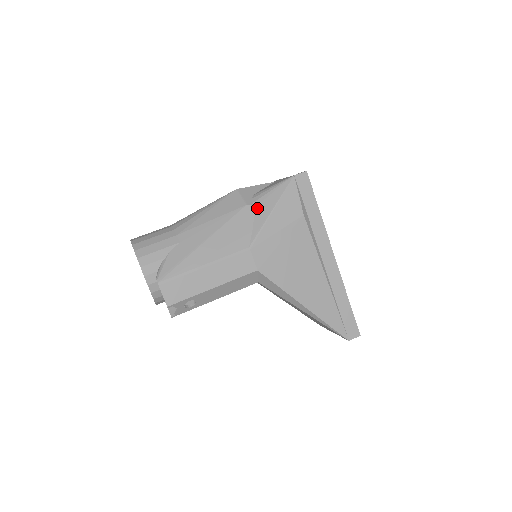
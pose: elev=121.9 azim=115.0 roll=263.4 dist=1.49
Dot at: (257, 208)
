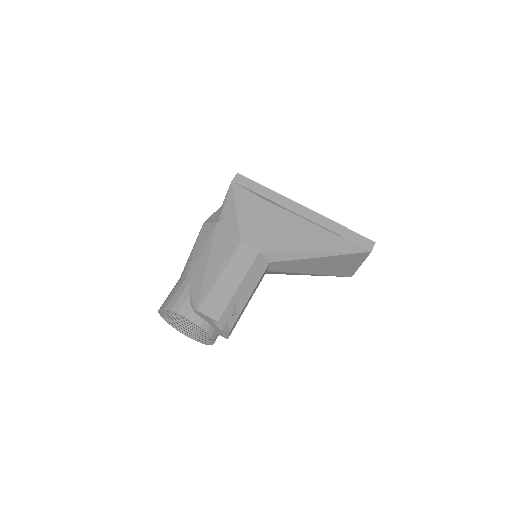
Dot at: (225, 218)
